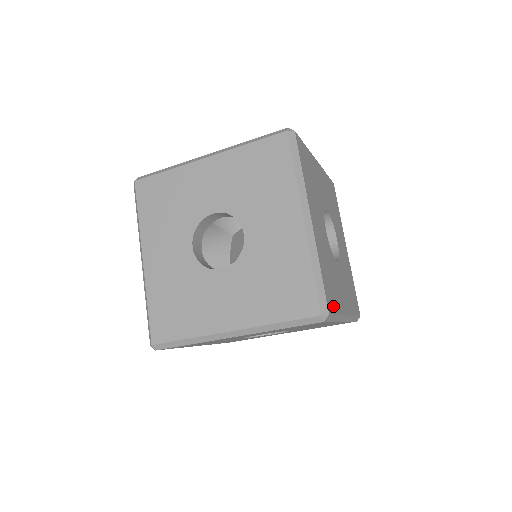
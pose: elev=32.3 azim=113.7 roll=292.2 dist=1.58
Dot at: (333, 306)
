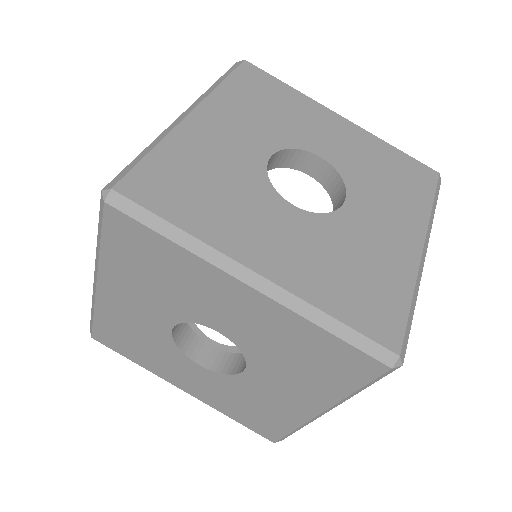
Dot at: (160, 203)
